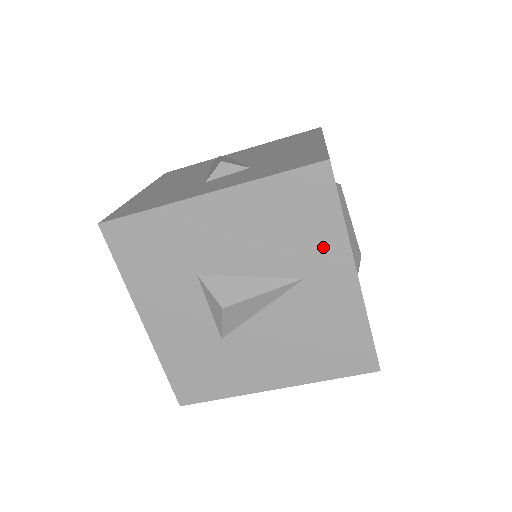
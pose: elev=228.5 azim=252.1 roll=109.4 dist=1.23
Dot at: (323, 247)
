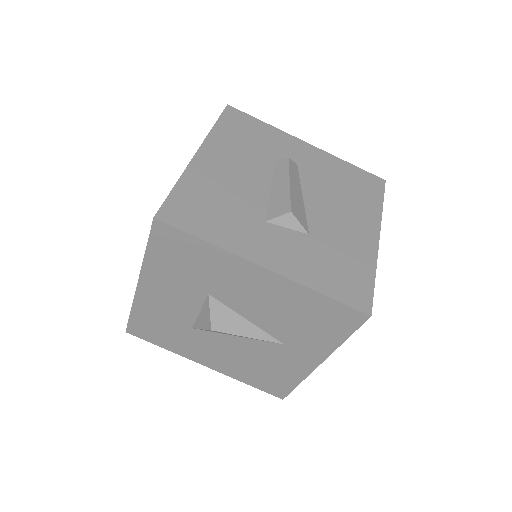
Dot at: (314, 342)
